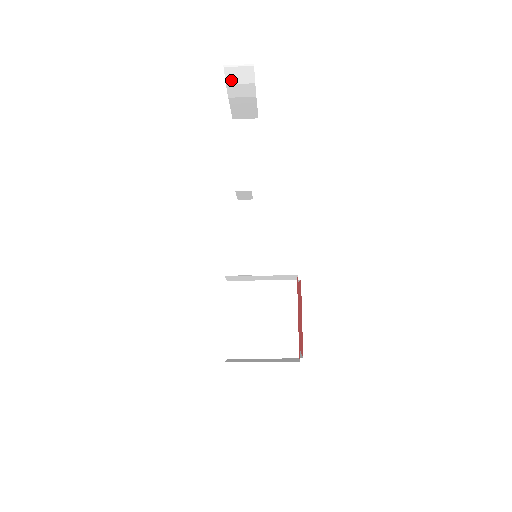
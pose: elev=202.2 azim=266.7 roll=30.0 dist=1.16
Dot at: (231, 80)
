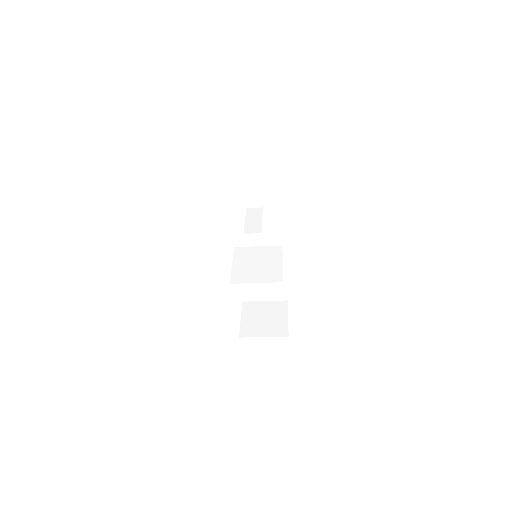
Dot at: (246, 172)
